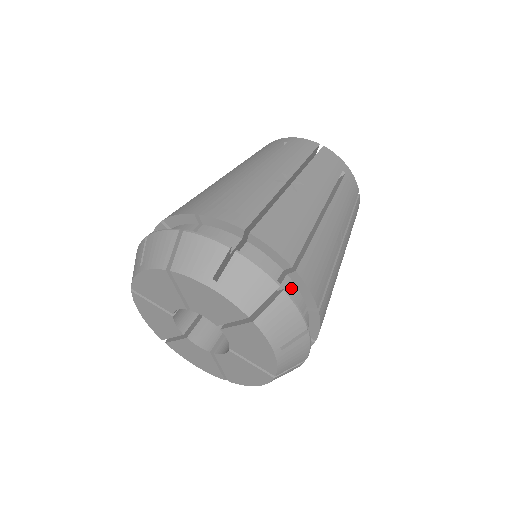
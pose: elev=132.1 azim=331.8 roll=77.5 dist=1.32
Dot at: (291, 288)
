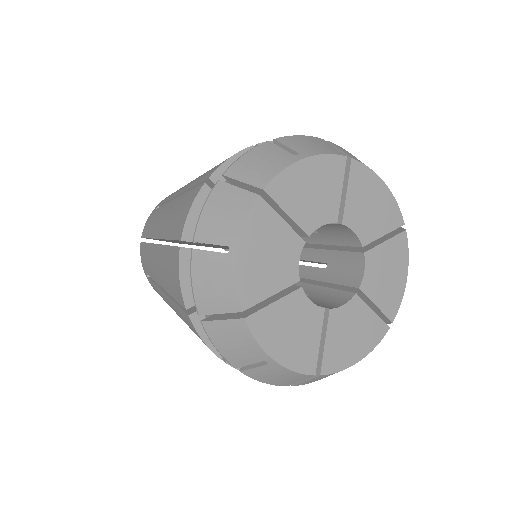
Dot at: occluded
